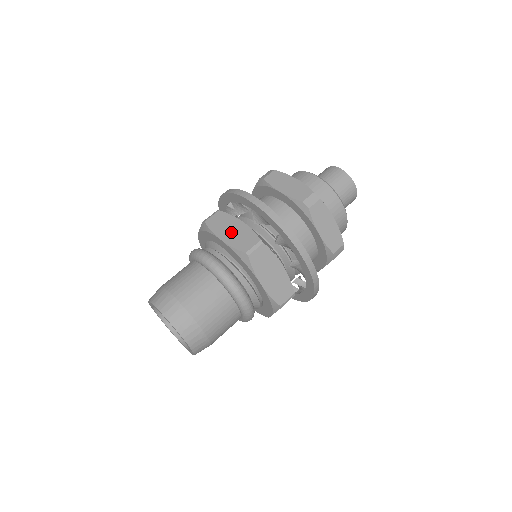
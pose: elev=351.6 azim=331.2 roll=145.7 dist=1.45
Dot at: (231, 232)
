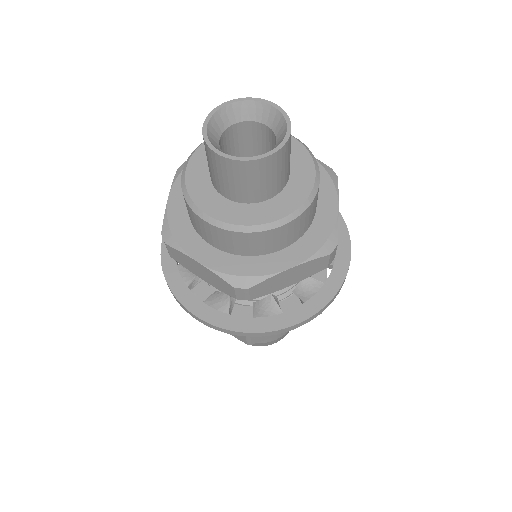
Dot at: occluded
